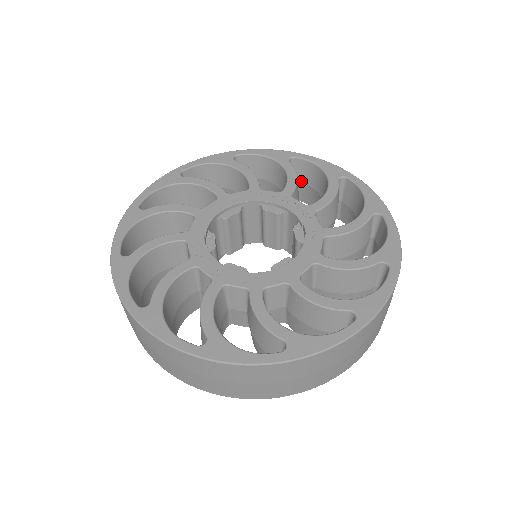
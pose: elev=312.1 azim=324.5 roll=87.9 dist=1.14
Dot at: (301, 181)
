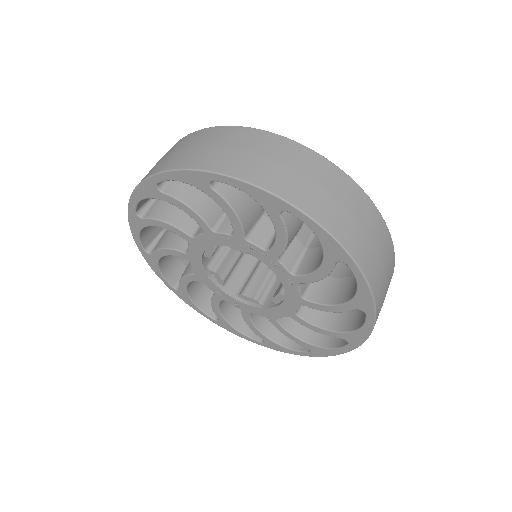
Dot at: occluded
